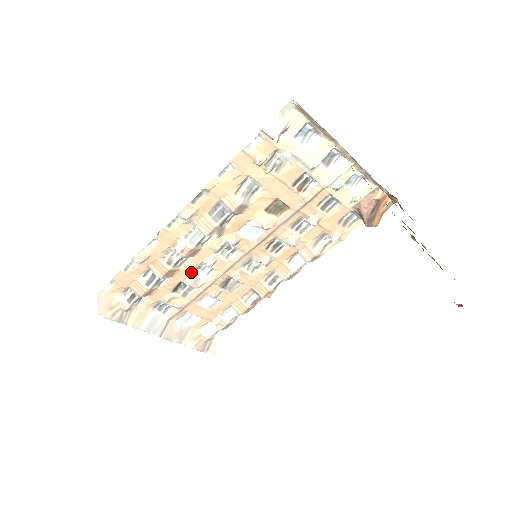
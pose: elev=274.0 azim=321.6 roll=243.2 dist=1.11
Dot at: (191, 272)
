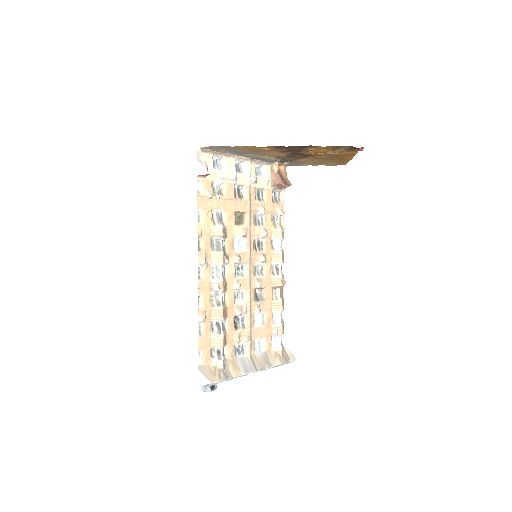
Dot at: (234, 304)
